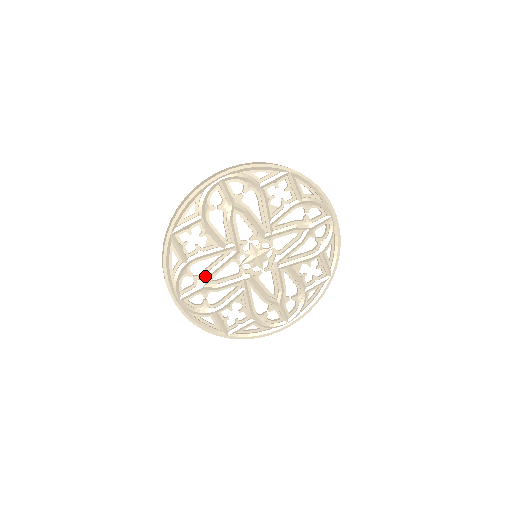
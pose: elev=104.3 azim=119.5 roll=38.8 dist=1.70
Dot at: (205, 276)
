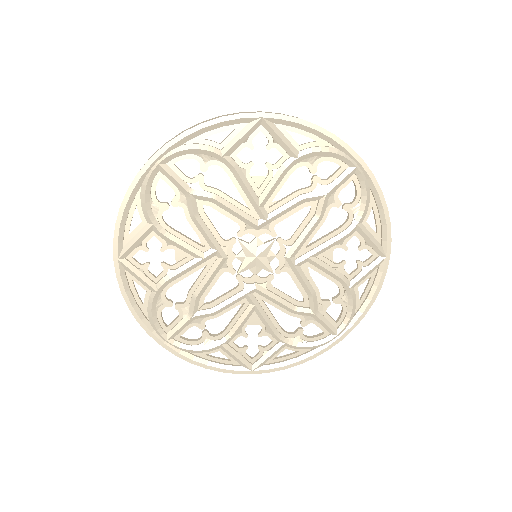
Dot at: (190, 301)
